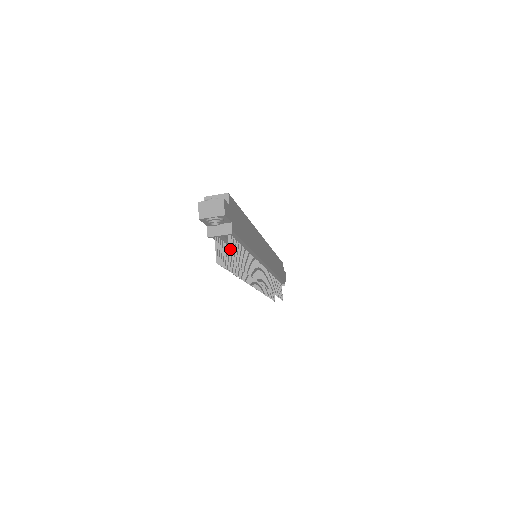
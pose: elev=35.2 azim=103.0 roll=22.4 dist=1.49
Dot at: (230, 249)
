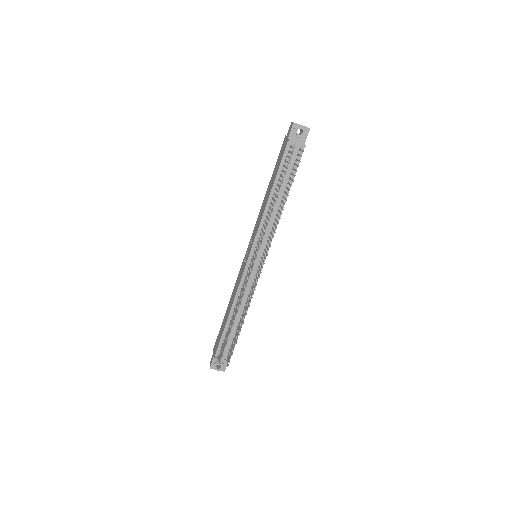
Dot at: (302, 150)
